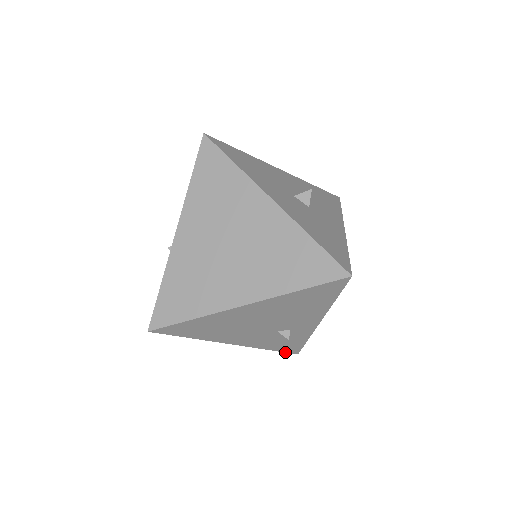
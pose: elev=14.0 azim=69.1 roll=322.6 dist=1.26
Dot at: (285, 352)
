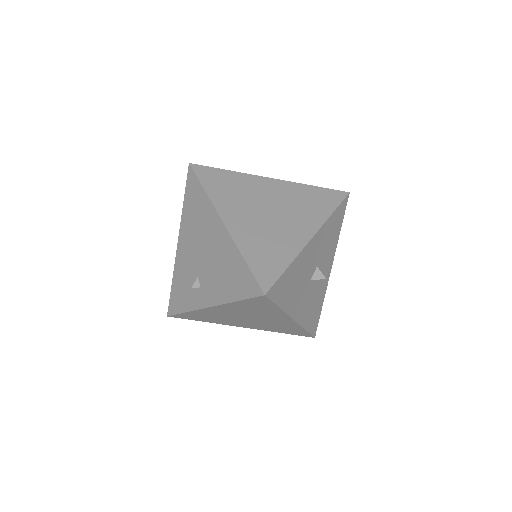
Dot at: occluded
